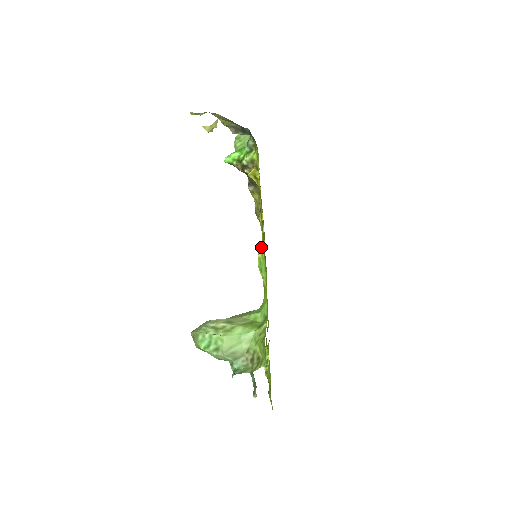
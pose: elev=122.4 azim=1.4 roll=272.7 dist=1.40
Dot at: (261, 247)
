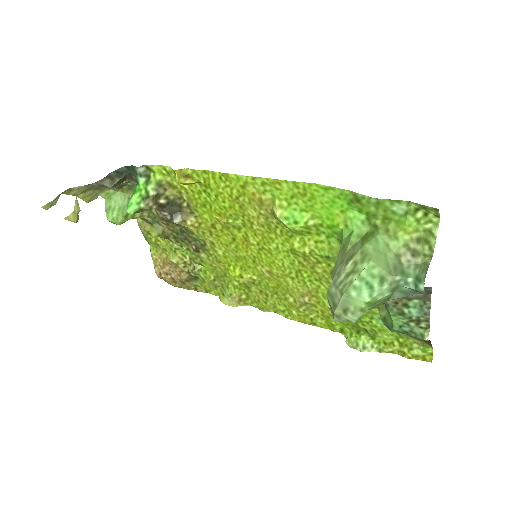
Dot at: (227, 290)
